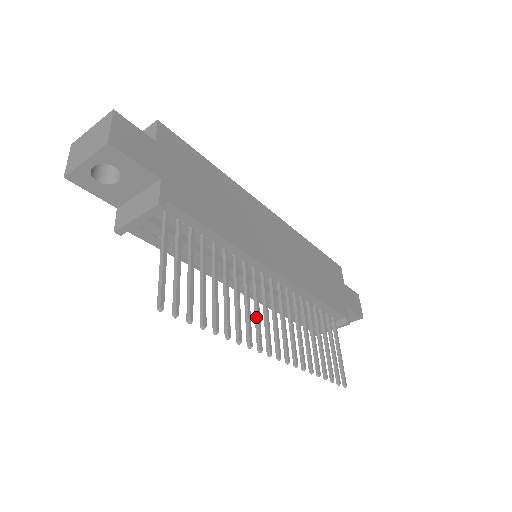
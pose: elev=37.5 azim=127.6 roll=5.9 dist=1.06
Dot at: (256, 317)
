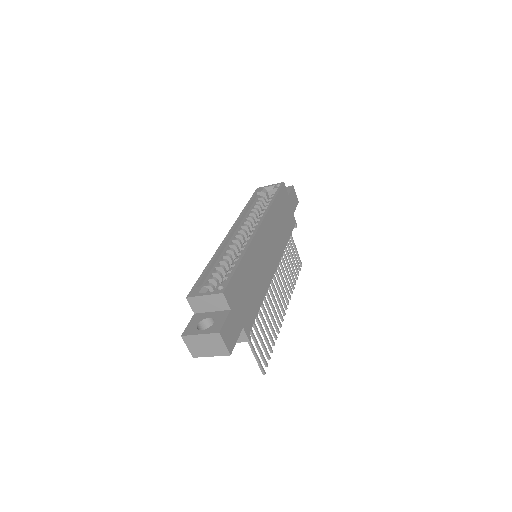
Dot at: (276, 306)
